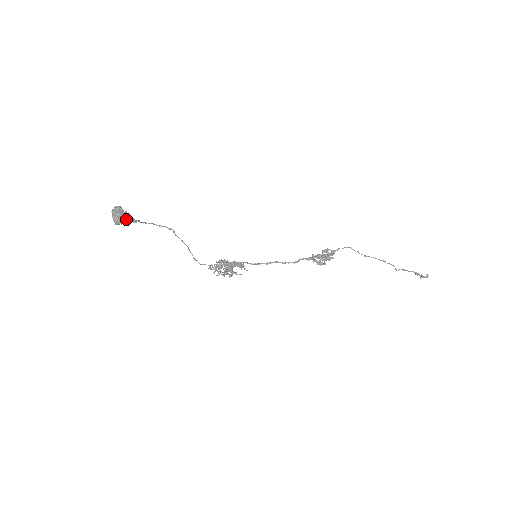
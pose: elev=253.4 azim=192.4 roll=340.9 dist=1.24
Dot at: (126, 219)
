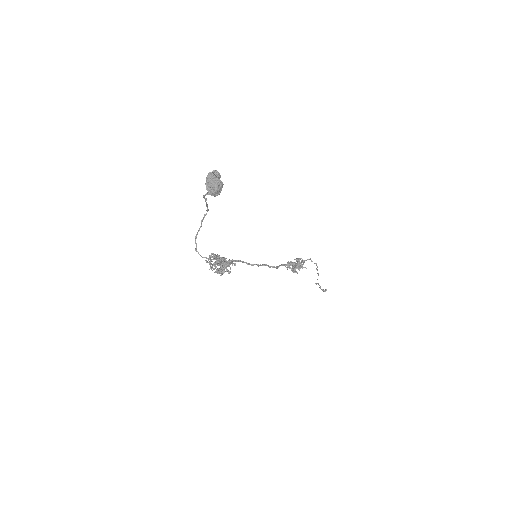
Dot at: (219, 190)
